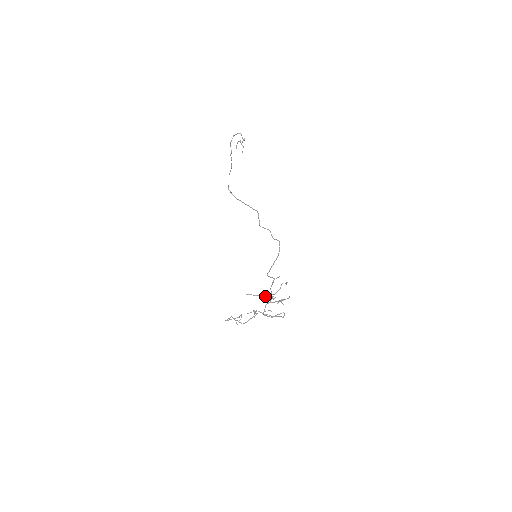
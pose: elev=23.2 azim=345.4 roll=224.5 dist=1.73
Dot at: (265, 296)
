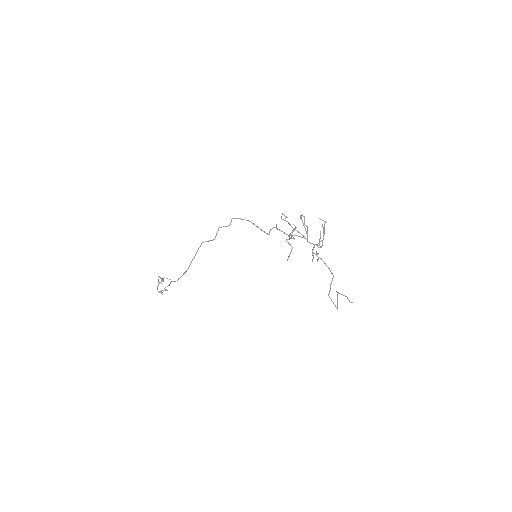
Dot at: occluded
